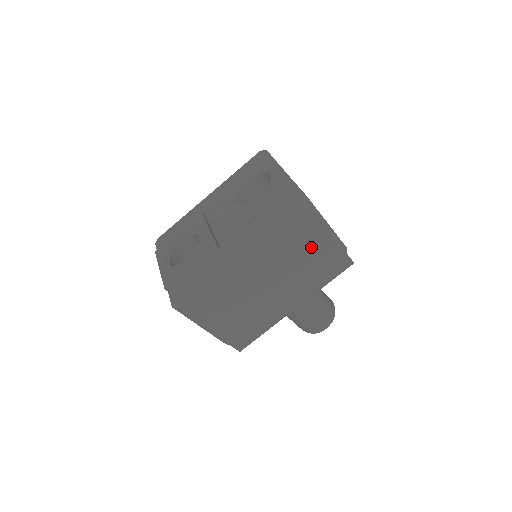
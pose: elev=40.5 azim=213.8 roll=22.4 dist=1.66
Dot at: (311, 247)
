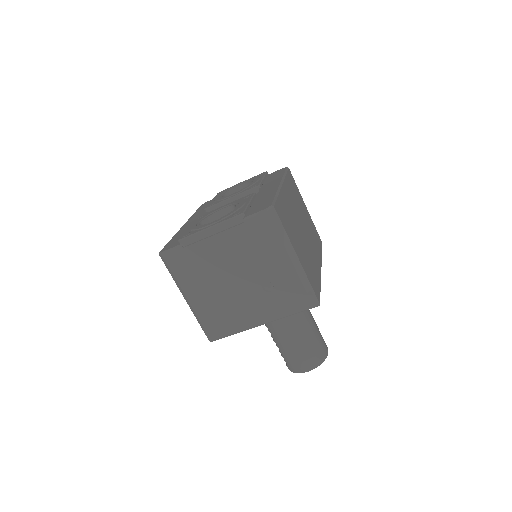
Dot at: (303, 209)
